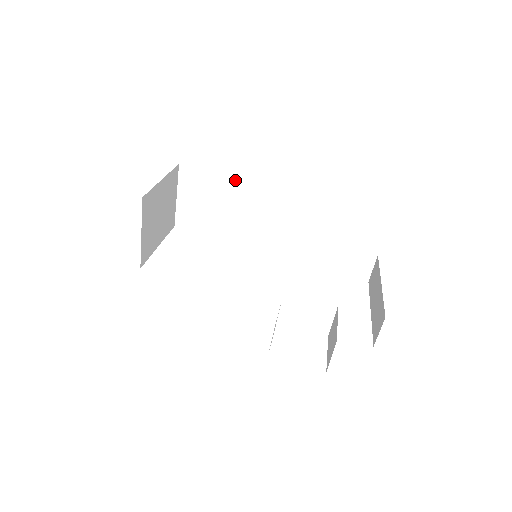
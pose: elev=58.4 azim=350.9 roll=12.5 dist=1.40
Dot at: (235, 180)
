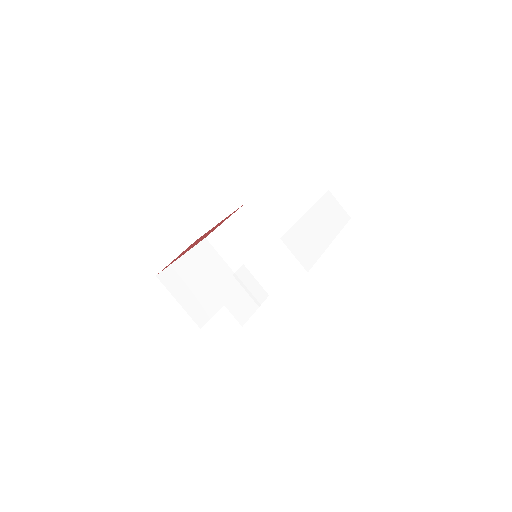
Dot at: (237, 215)
